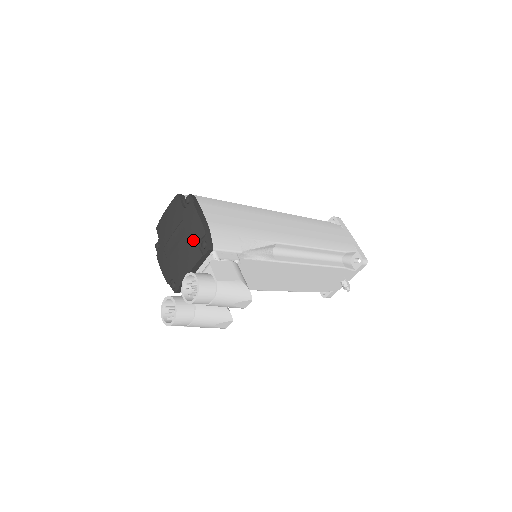
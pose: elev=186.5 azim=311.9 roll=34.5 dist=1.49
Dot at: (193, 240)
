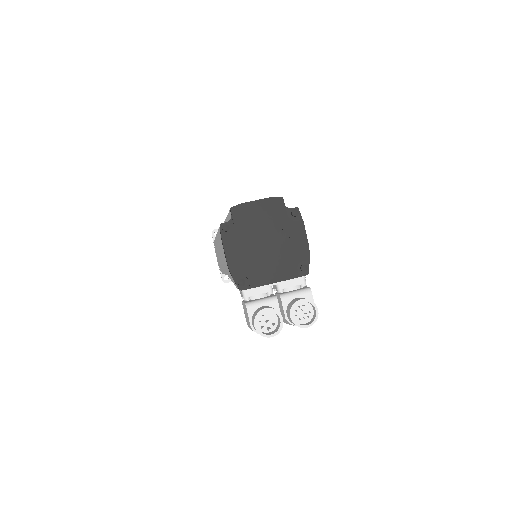
Dot at: (293, 257)
